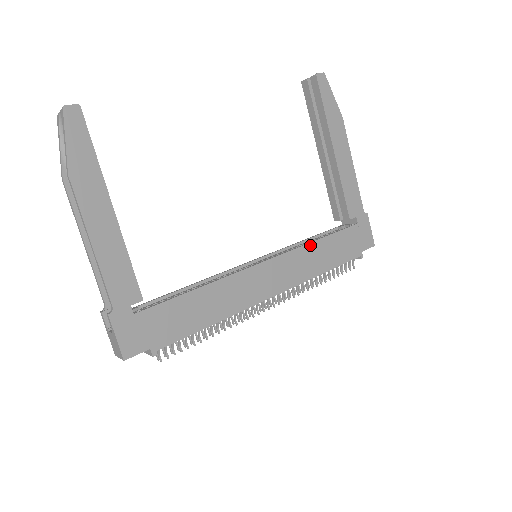
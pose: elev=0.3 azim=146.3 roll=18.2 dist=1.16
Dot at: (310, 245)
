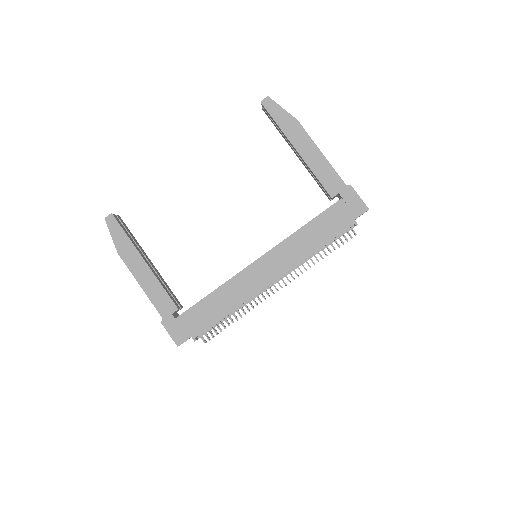
Dot at: (296, 233)
